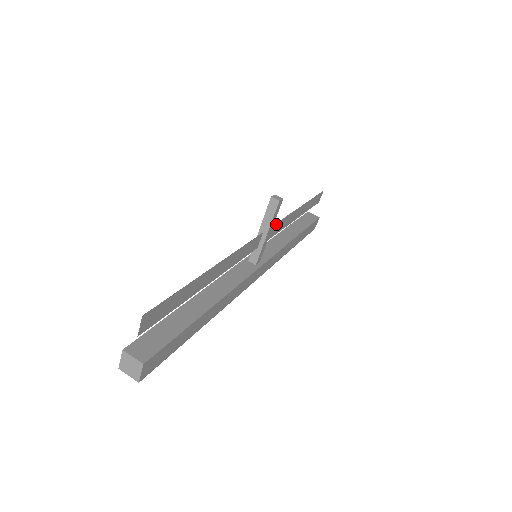
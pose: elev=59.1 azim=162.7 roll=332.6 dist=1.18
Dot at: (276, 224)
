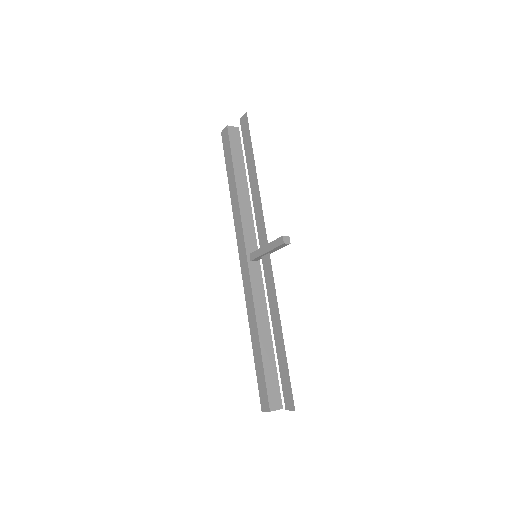
Dot at: (264, 226)
